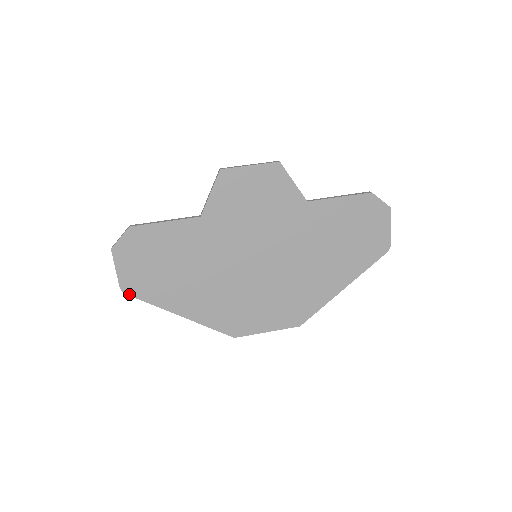
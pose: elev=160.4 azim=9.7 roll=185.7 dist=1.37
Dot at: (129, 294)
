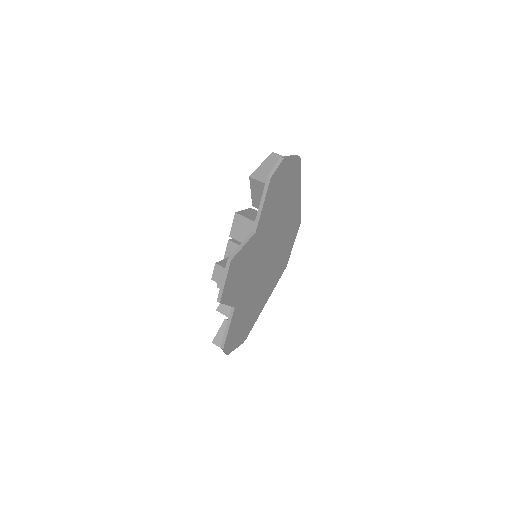
Dot at: occluded
